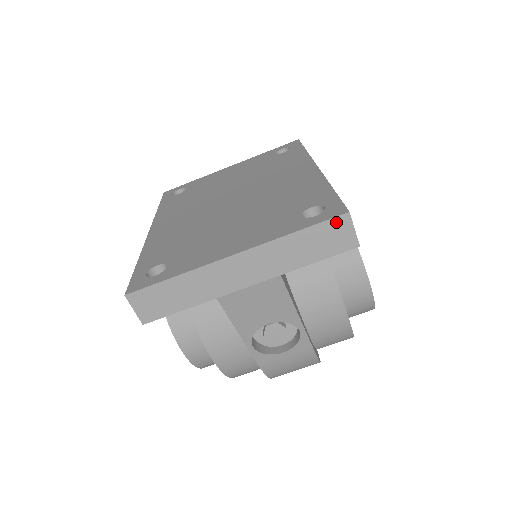
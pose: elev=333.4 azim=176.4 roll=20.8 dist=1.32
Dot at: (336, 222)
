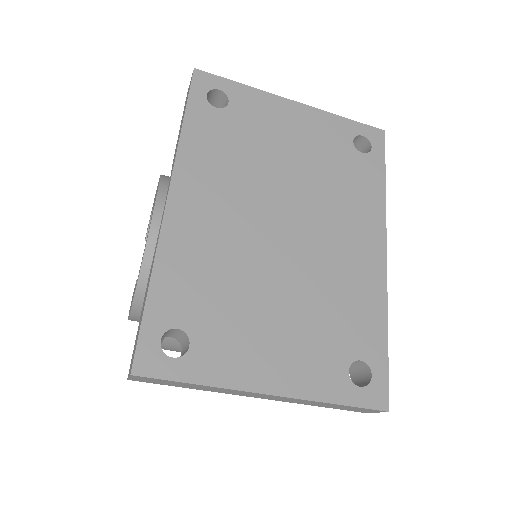
Dot at: (372, 410)
